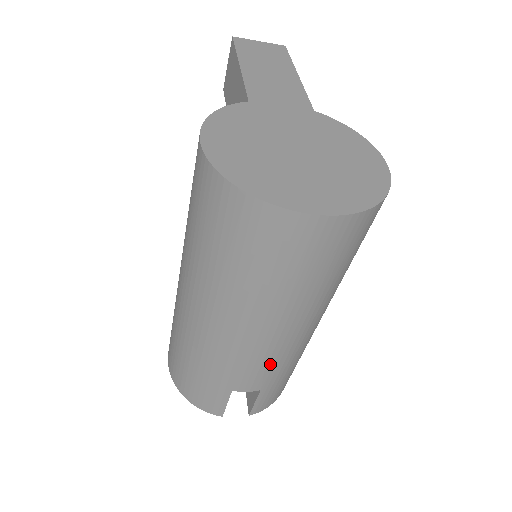
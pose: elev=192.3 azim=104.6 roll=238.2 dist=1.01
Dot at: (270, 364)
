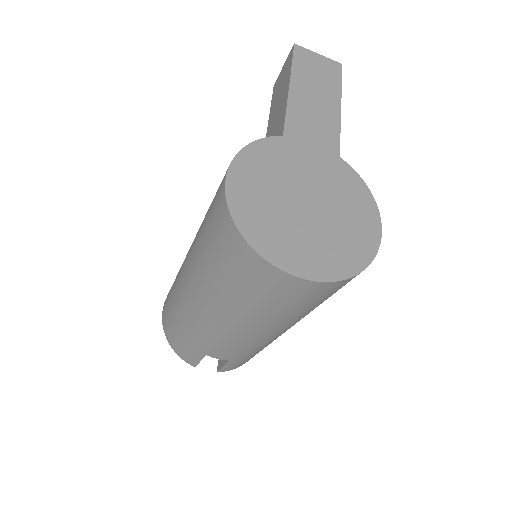
Dot at: (241, 348)
